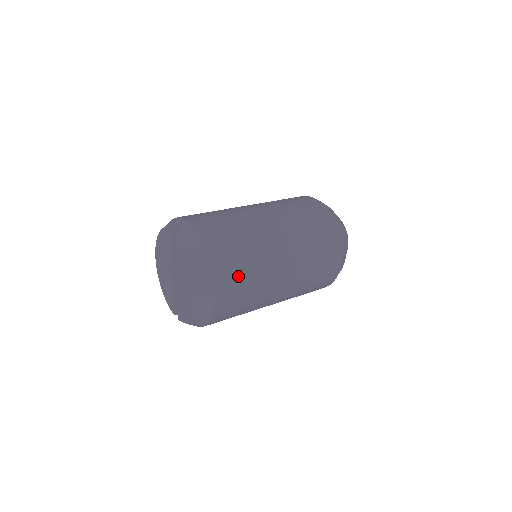
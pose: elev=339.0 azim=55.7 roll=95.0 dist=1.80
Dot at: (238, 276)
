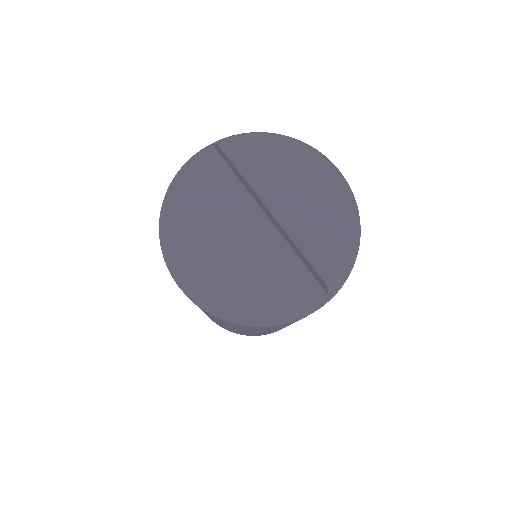
Dot at: occluded
